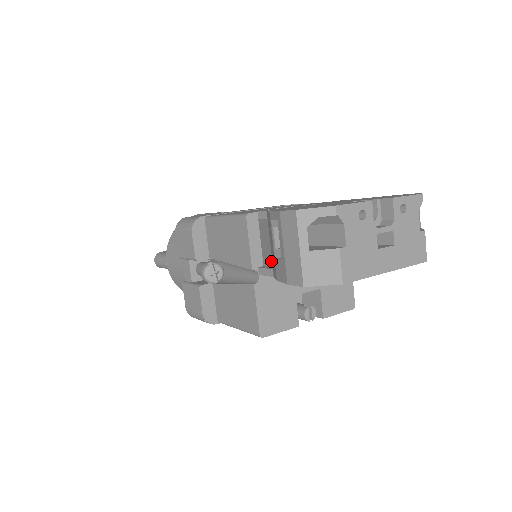
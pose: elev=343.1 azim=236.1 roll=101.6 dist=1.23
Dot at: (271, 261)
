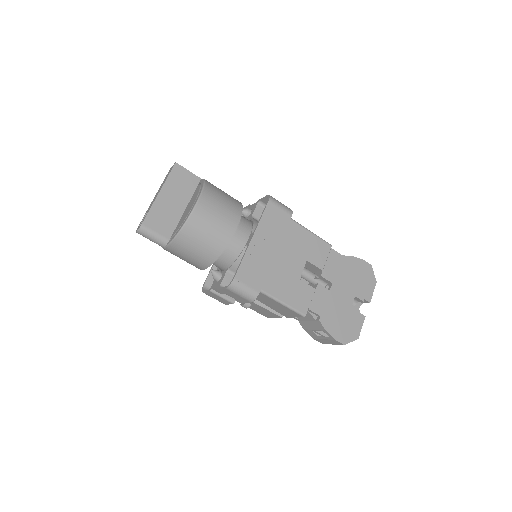
Dot at: (302, 320)
